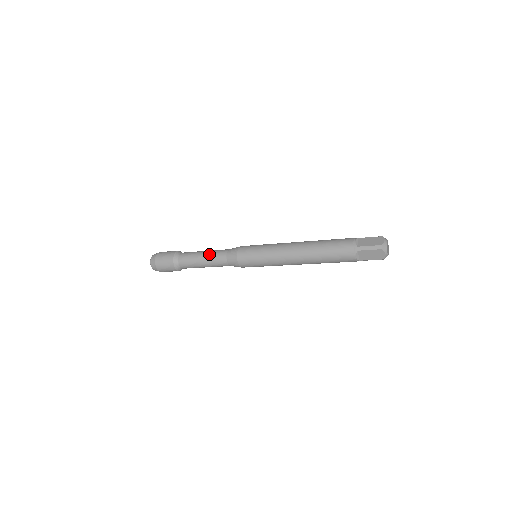
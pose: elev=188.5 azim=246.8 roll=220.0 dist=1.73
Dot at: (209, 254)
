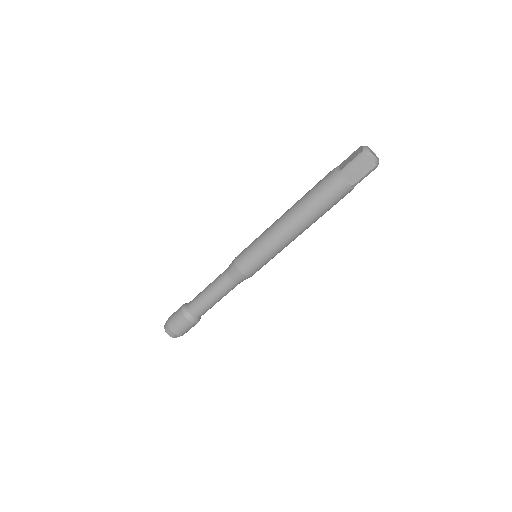
Dot at: (212, 284)
